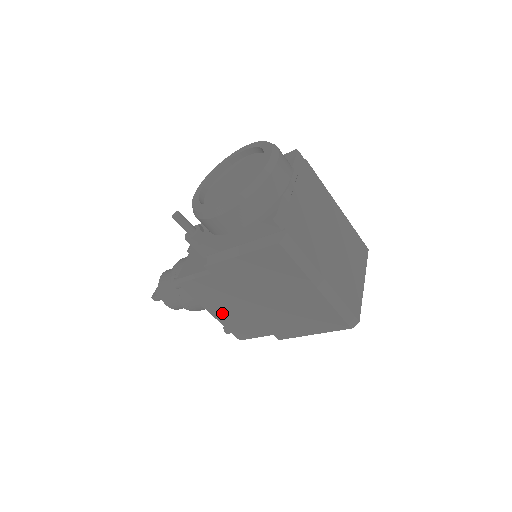
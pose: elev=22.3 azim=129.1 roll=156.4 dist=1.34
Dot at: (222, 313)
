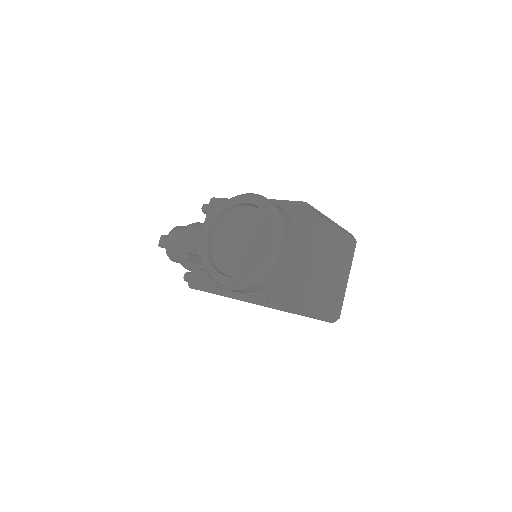
Dot at: occluded
